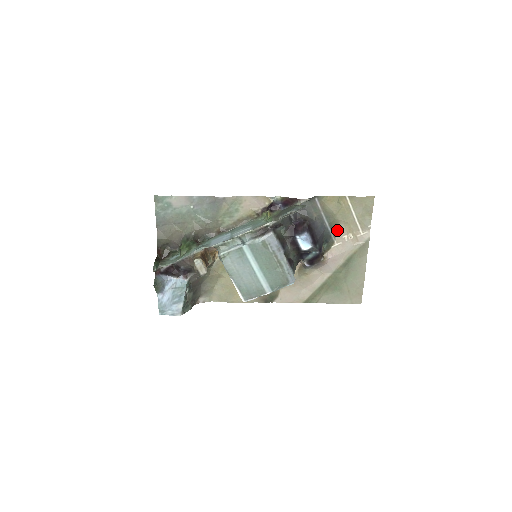
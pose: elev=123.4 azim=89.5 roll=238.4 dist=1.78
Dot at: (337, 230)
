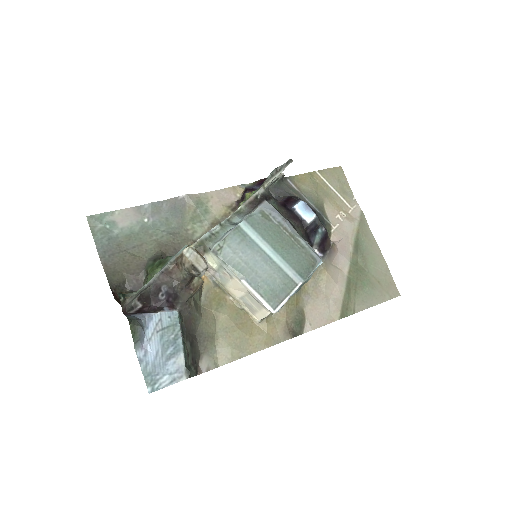
Dot at: (326, 211)
